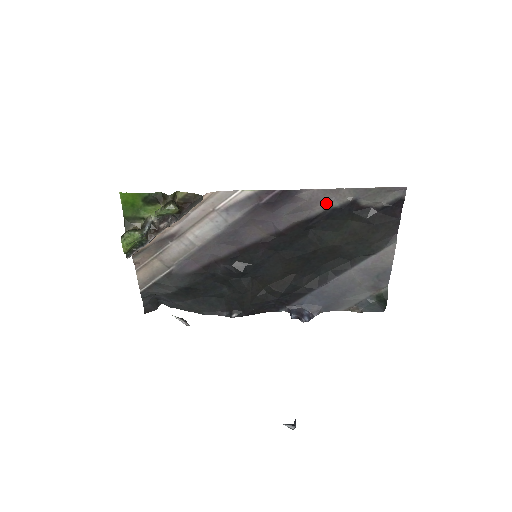
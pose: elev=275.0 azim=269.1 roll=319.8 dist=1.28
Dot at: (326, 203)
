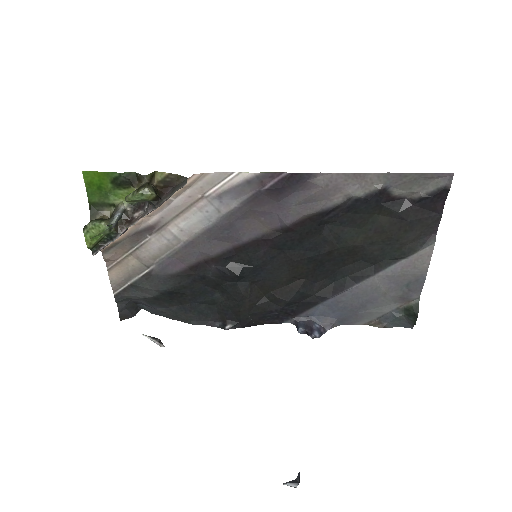
Dot at: (347, 191)
